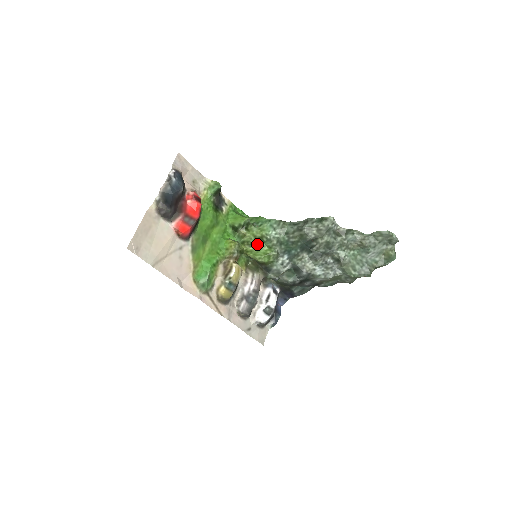
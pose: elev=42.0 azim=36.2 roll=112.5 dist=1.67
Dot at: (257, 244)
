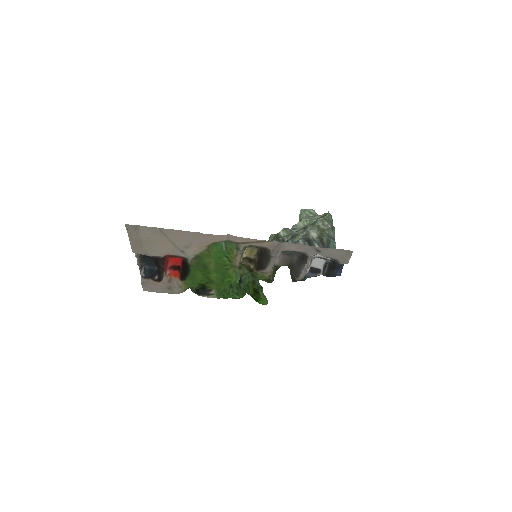
Dot at: occluded
